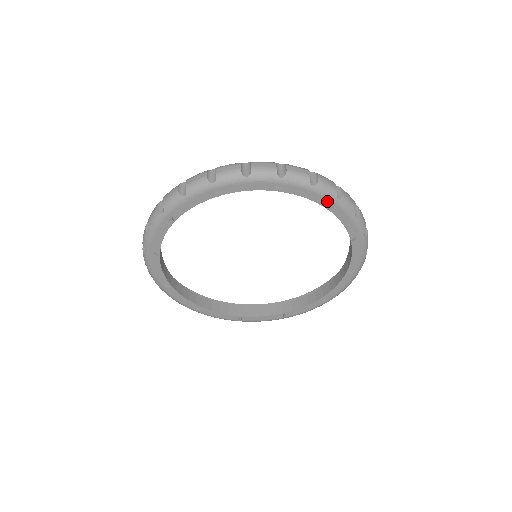
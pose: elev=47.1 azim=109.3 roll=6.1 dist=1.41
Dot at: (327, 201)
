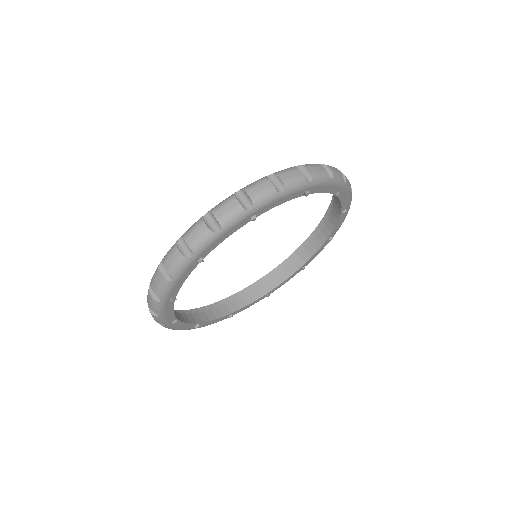
Dot at: (245, 220)
